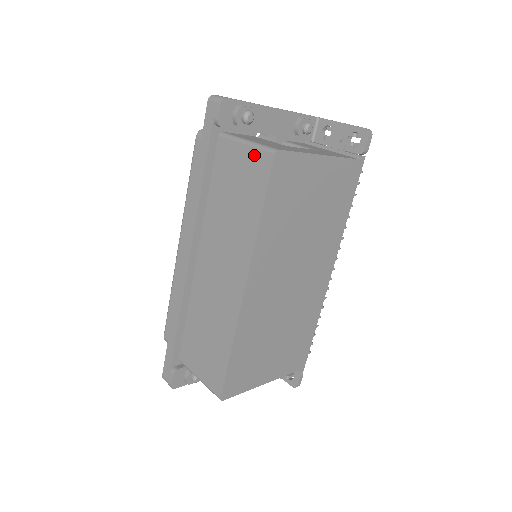
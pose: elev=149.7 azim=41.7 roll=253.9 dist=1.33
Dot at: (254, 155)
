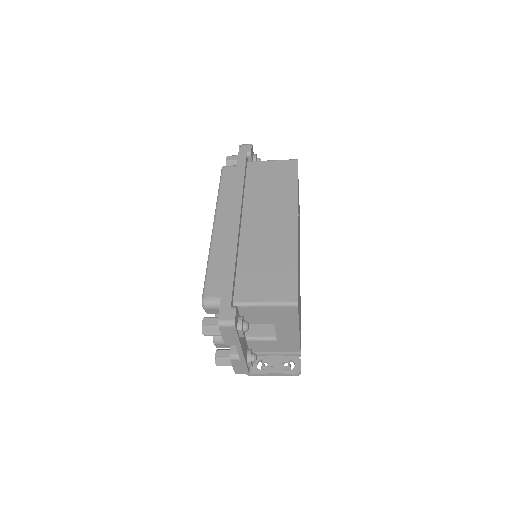
Dot at: (282, 163)
